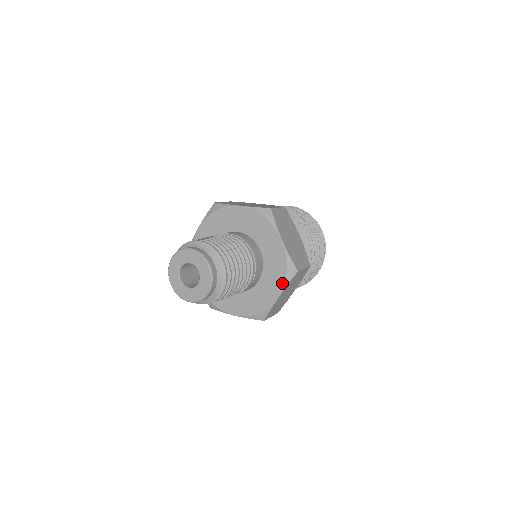
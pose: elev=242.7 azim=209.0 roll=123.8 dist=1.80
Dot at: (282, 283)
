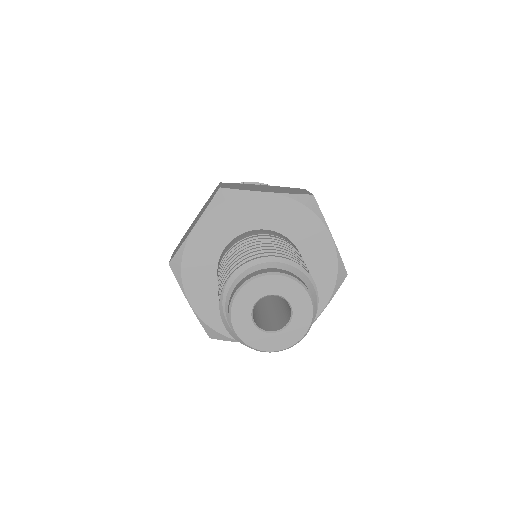
Dot at: (318, 222)
